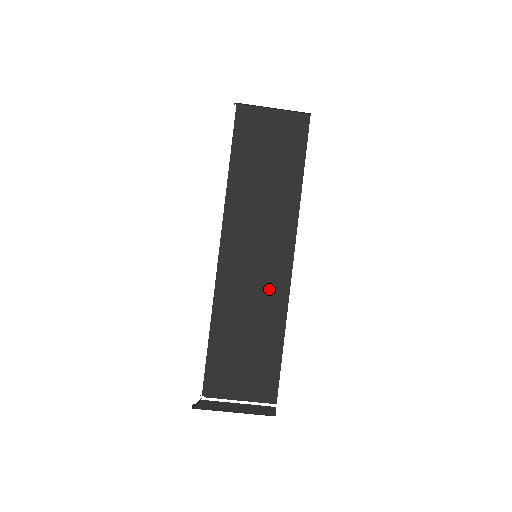
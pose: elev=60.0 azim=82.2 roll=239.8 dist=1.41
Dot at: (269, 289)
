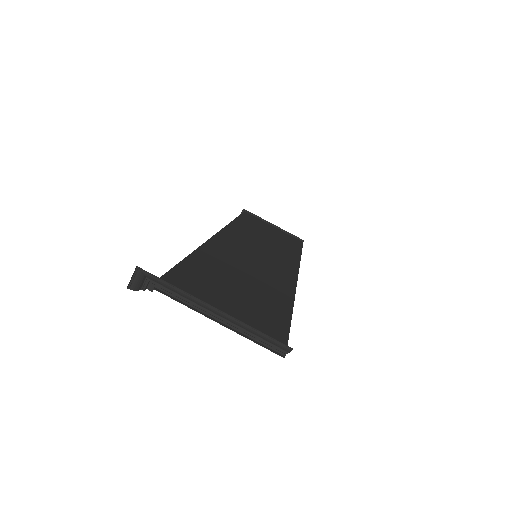
Dot at: (271, 275)
